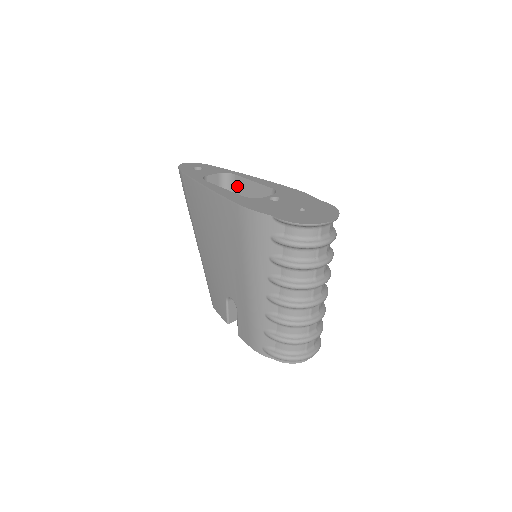
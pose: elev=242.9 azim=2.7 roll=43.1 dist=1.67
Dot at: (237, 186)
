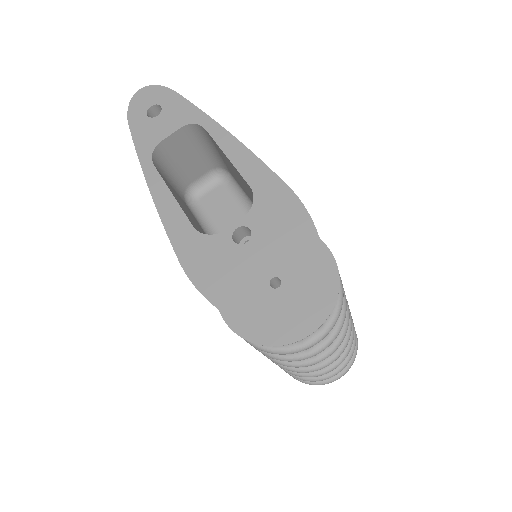
Dot at: occluded
